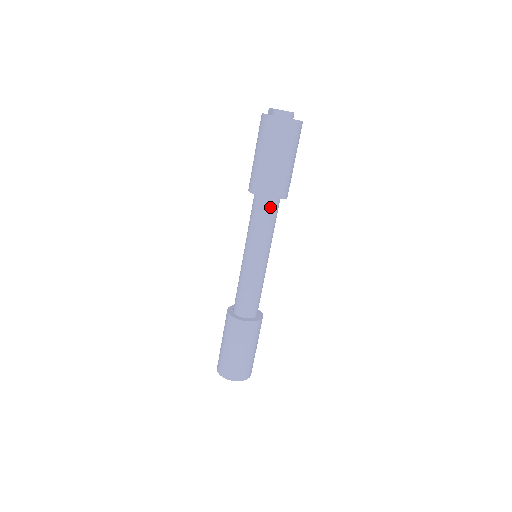
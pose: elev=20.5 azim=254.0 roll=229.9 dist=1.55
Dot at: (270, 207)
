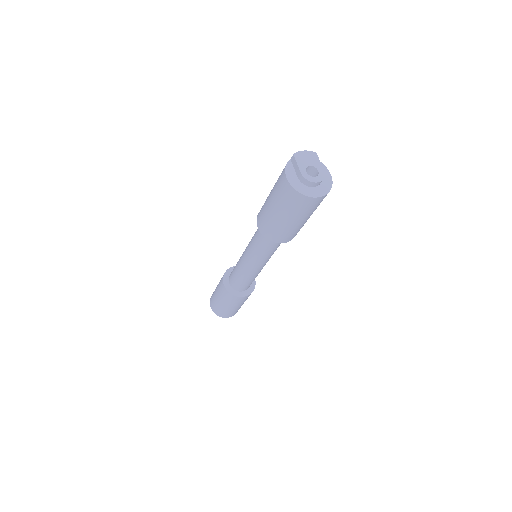
Dot at: occluded
